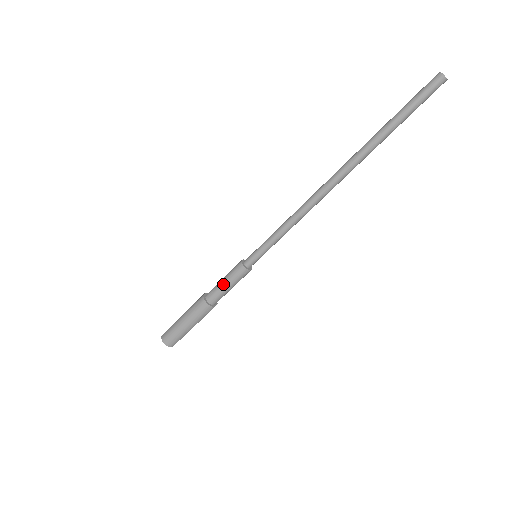
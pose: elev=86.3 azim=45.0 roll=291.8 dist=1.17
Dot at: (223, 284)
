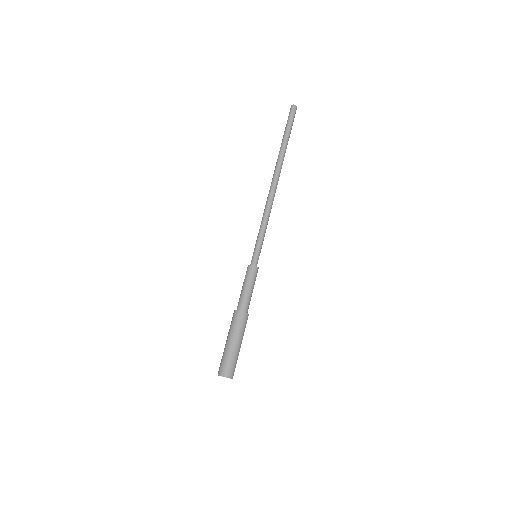
Dot at: (246, 289)
